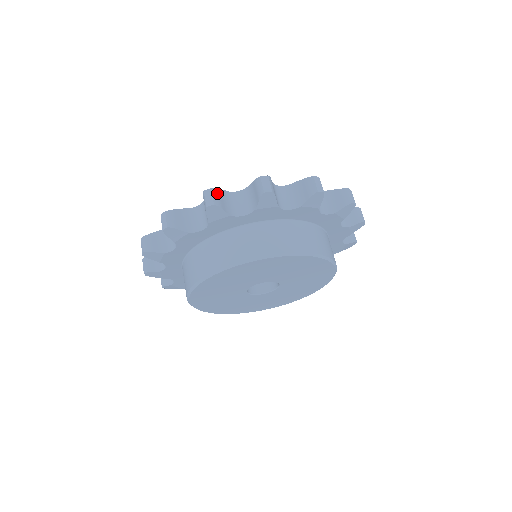
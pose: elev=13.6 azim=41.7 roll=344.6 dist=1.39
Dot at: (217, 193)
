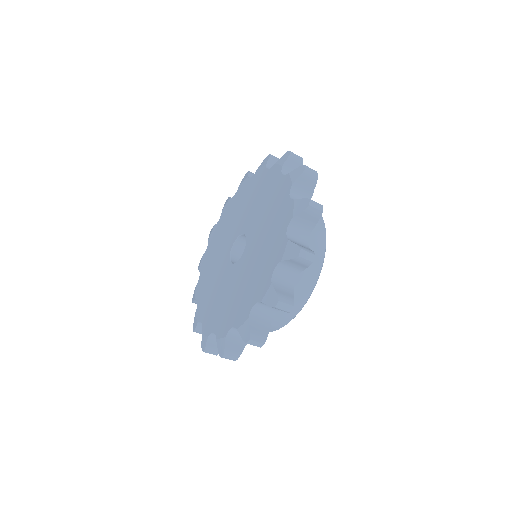
Dot at: (302, 247)
